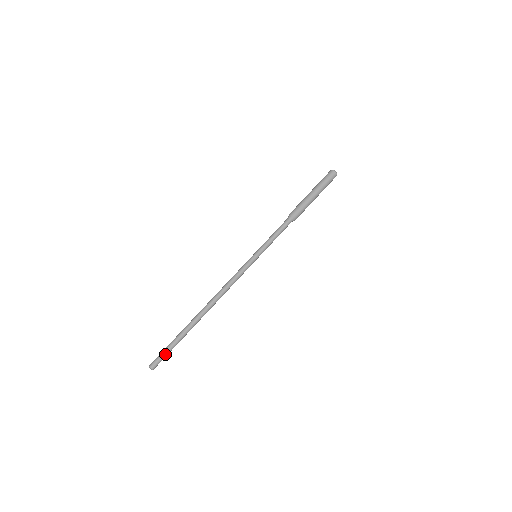
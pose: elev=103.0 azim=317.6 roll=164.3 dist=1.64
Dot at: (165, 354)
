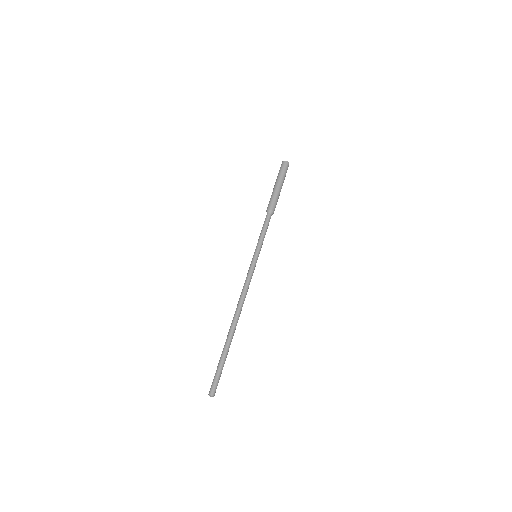
Dot at: (219, 376)
